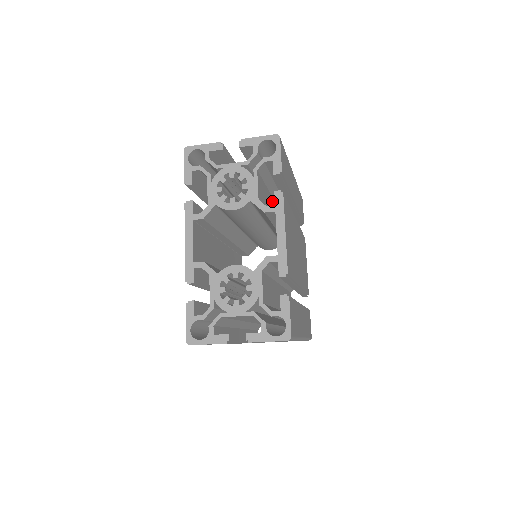
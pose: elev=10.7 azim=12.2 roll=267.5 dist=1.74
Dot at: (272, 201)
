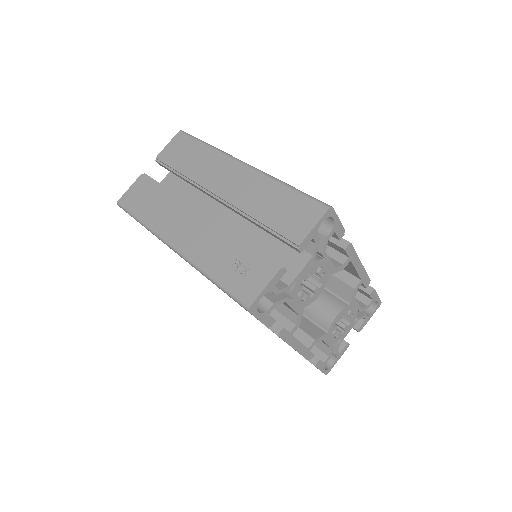
Dot at: occluded
